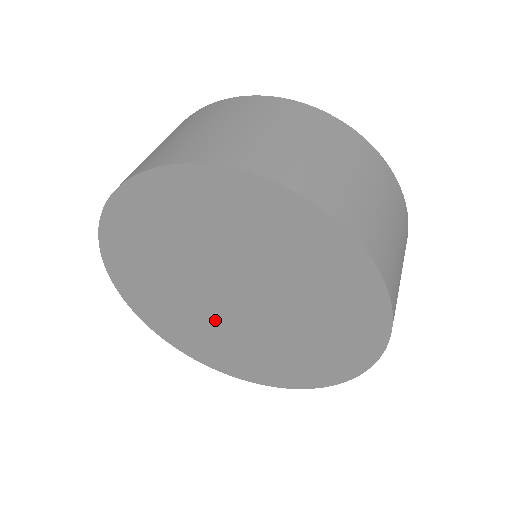
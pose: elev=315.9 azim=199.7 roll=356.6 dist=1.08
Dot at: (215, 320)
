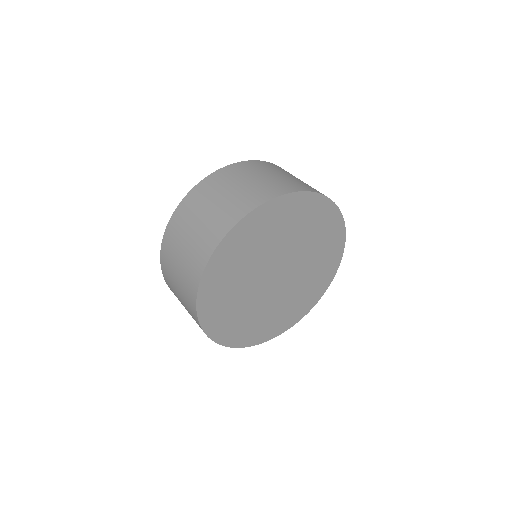
Dot at: (257, 298)
